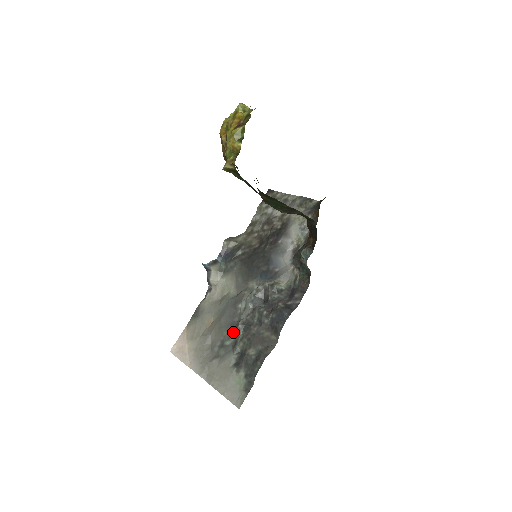
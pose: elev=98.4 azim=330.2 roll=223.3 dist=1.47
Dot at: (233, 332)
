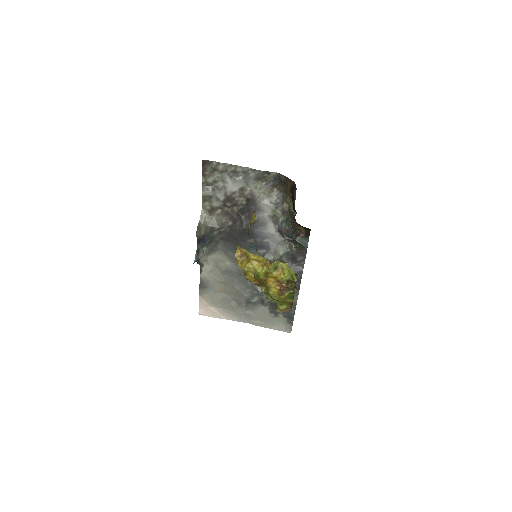
Dot at: (254, 293)
